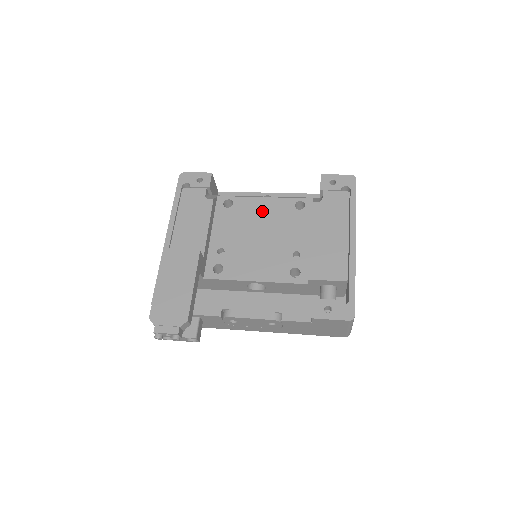
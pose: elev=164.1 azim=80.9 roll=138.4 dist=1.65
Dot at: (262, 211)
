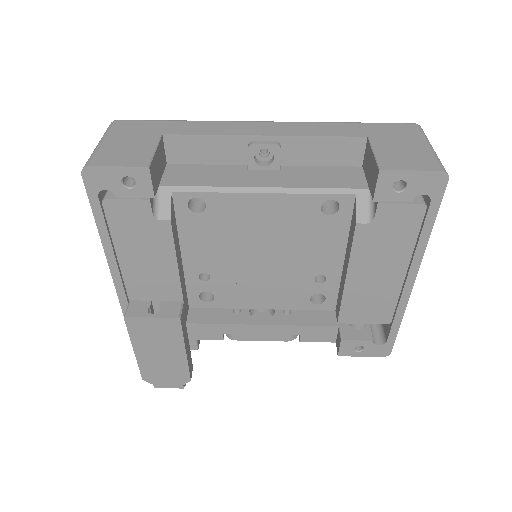
Dot at: (262, 218)
